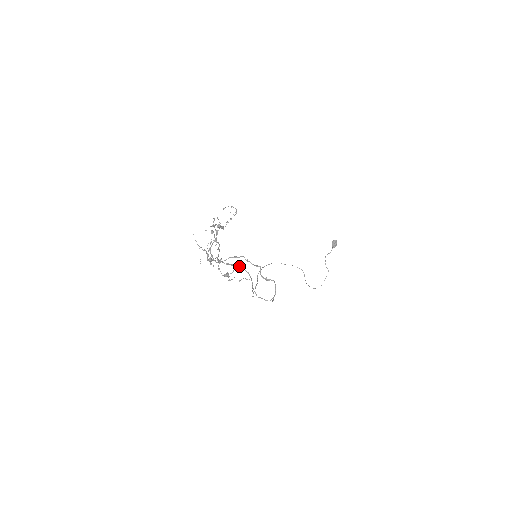
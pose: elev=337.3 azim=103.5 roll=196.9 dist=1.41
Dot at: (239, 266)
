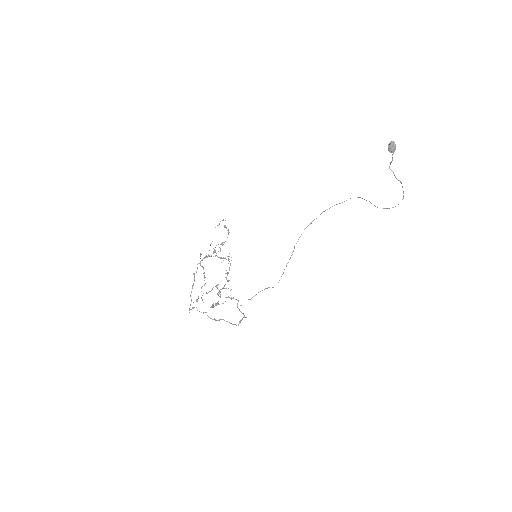
Dot at: occluded
